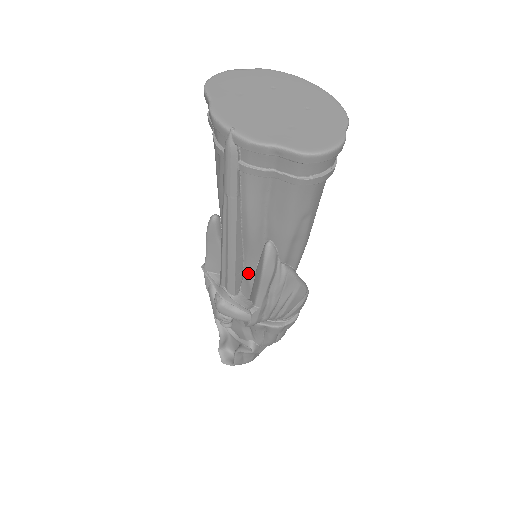
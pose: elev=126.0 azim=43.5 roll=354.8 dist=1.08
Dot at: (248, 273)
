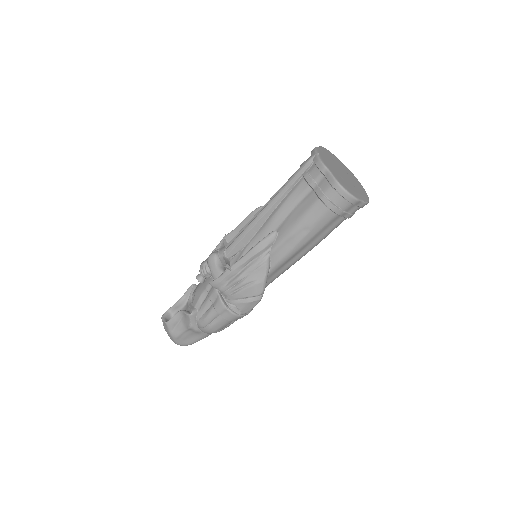
Dot at: (247, 248)
